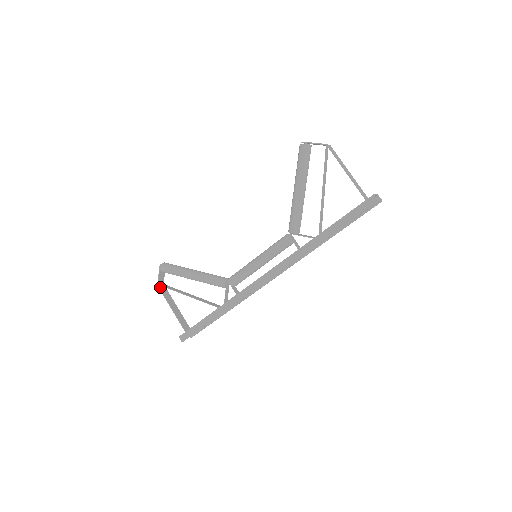
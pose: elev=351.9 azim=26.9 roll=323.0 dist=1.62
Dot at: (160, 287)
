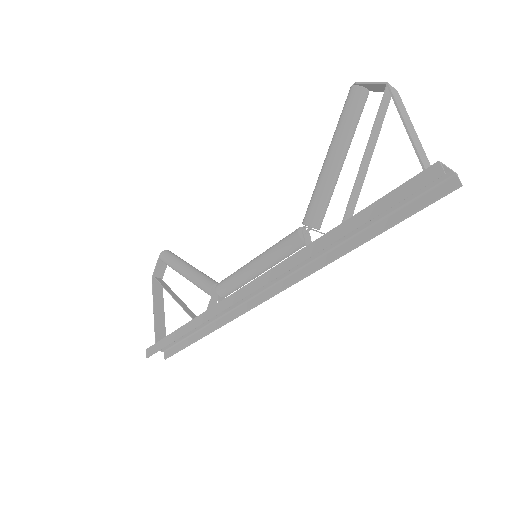
Dot at: (154, 280)
